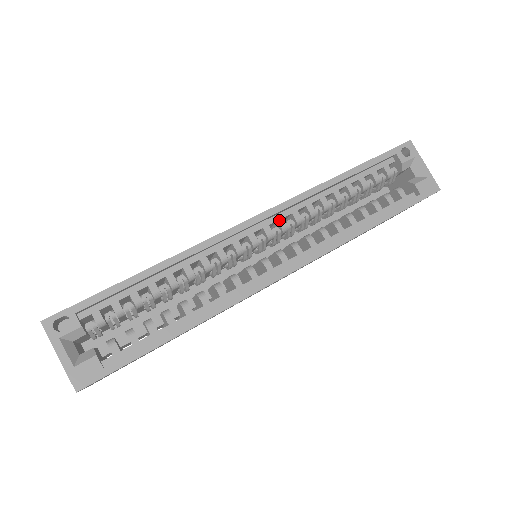
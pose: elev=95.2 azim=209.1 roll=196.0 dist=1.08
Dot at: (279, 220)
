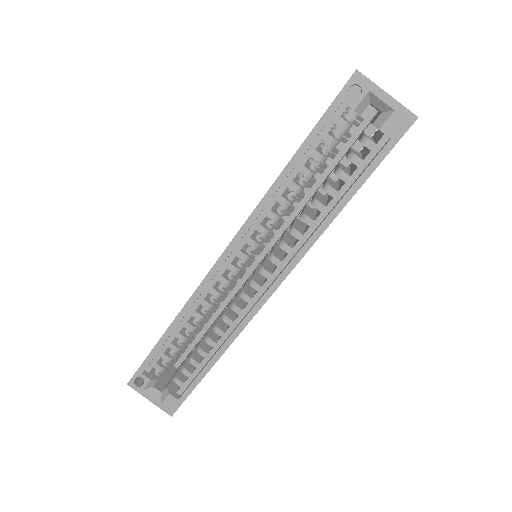
Dot at: (247, 242)
